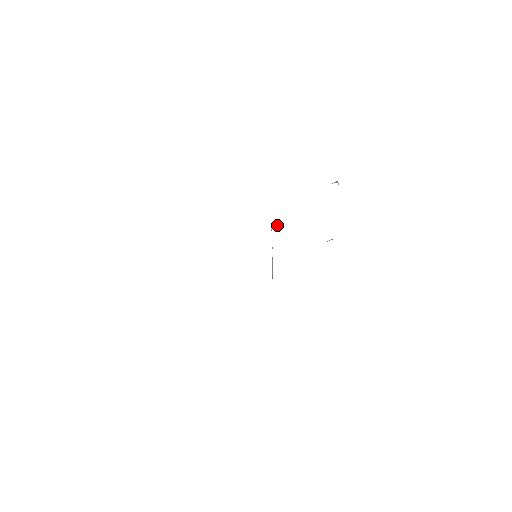
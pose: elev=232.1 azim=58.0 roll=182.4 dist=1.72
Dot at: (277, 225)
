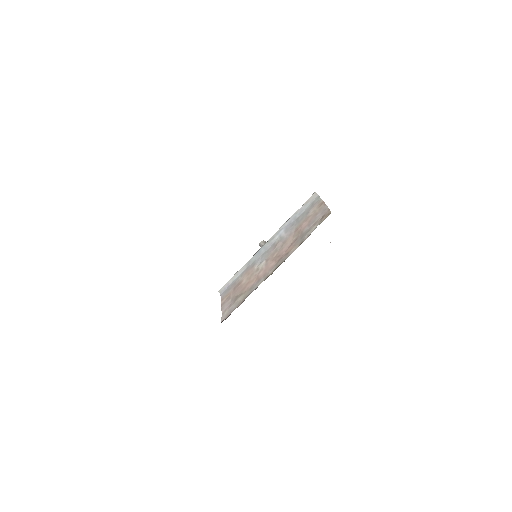
Dot at: occluded
